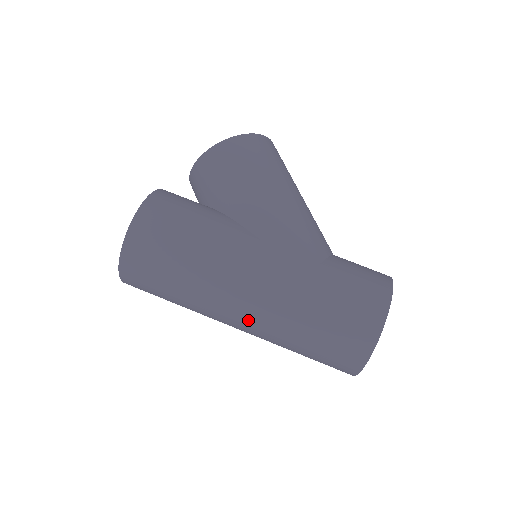
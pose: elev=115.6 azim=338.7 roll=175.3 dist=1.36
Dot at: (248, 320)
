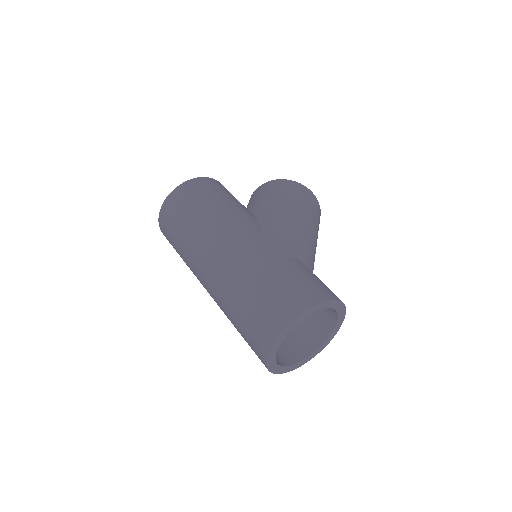
Dot at: (214, 269)
